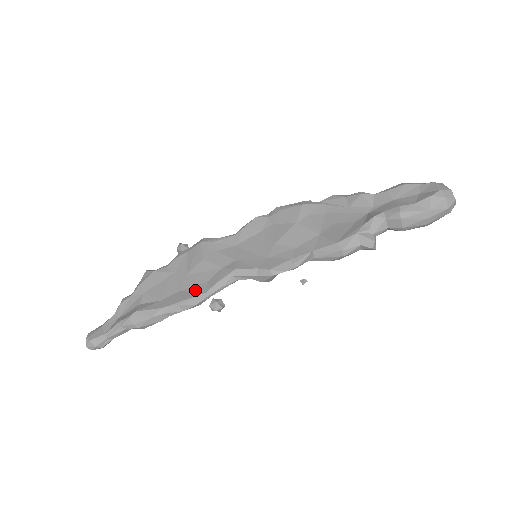
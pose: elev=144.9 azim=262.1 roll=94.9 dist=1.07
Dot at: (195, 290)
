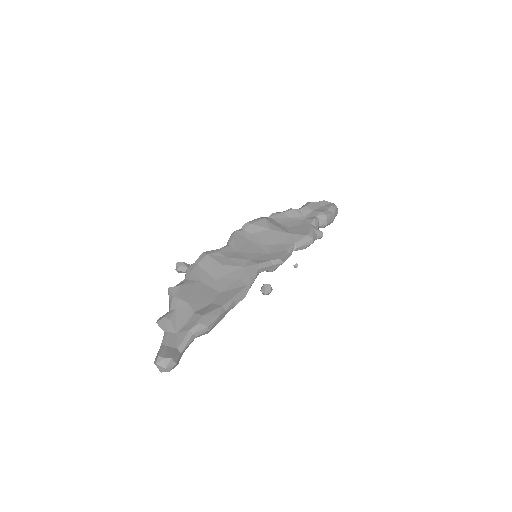
Dot at: (235, 287)
